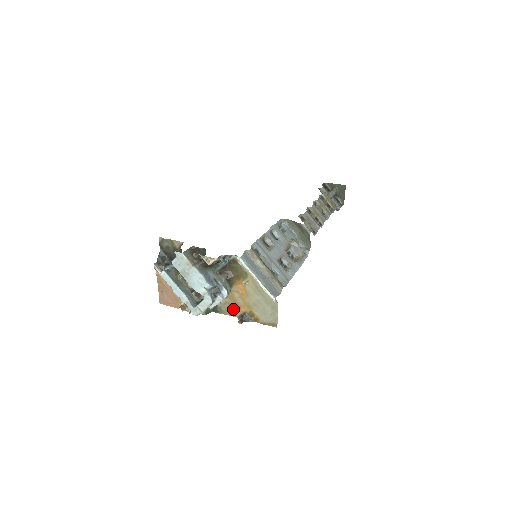
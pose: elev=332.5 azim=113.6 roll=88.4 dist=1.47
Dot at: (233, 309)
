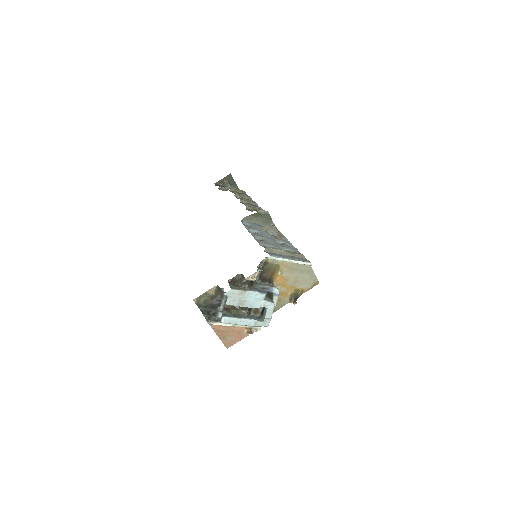
Dot at: (282, 300)
